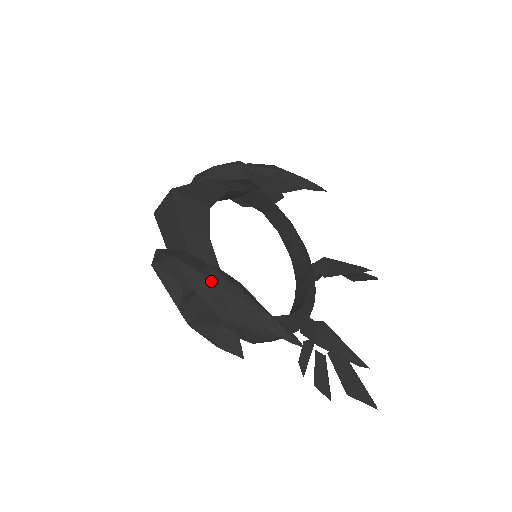
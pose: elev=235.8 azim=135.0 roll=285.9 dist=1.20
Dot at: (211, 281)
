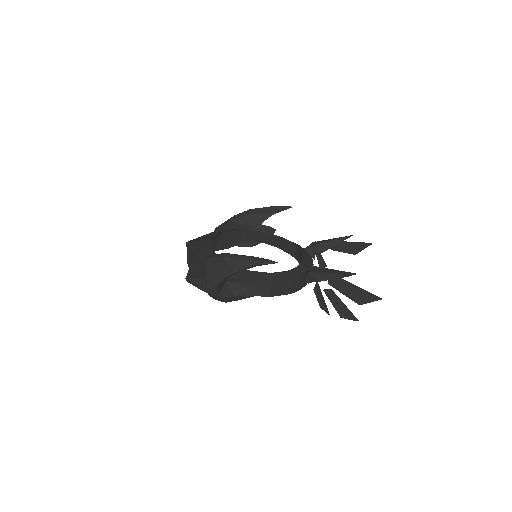
Dot at: (211, 260)
